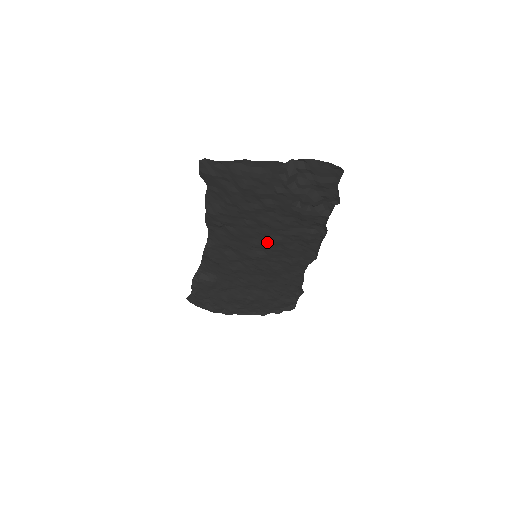
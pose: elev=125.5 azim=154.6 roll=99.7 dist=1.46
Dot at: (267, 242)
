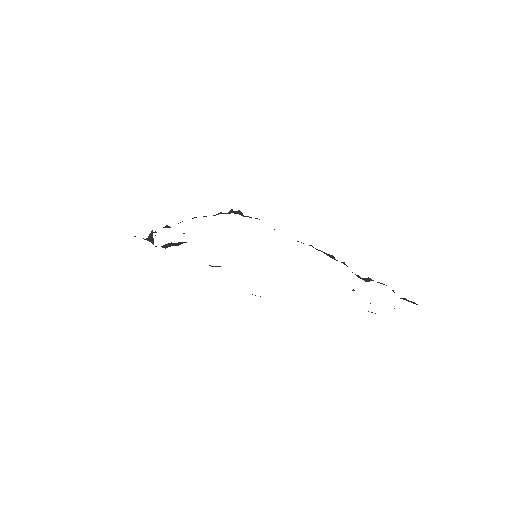
Dot at: occluded
